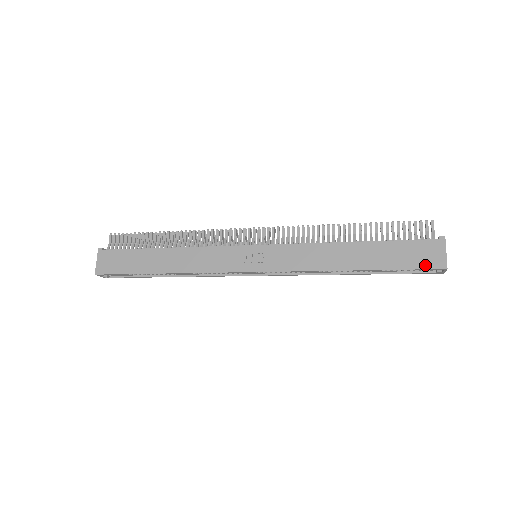
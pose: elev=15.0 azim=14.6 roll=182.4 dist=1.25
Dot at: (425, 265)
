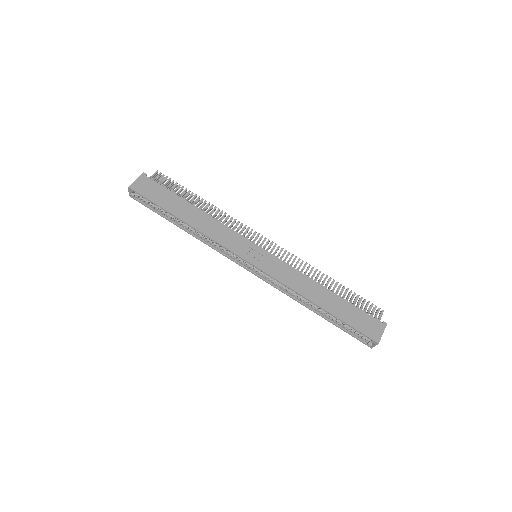
Dot at: (366, 332)
